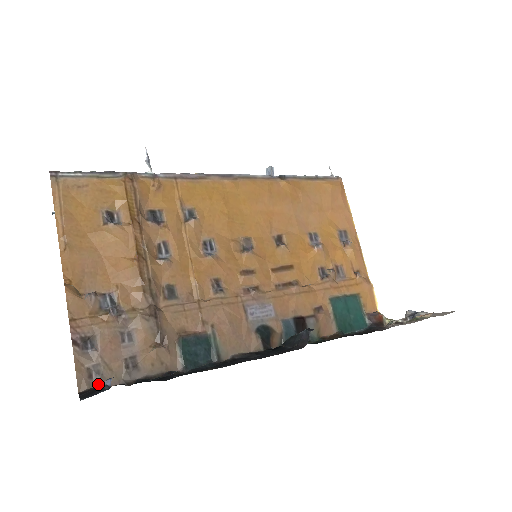
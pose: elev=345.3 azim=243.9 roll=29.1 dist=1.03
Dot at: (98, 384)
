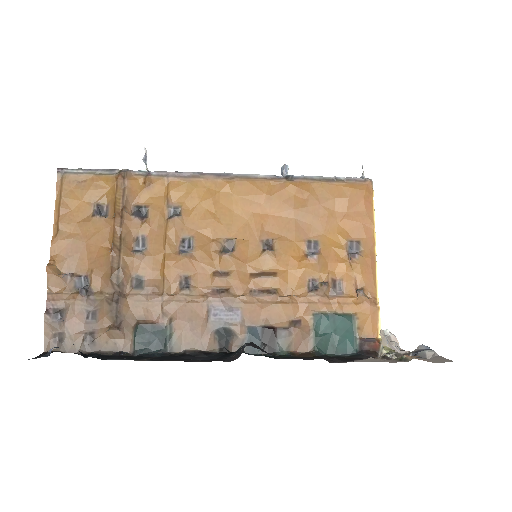
Dot at: (60, 349)
